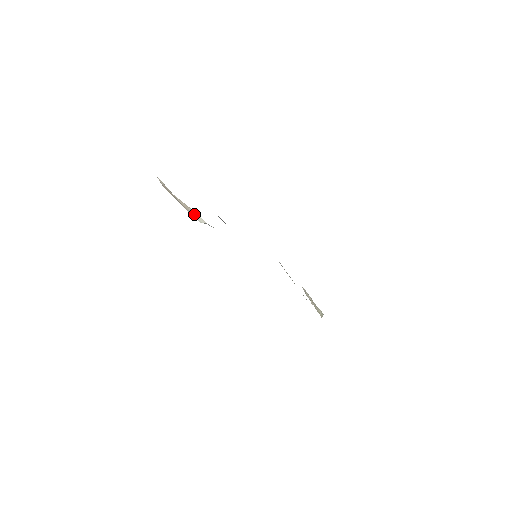
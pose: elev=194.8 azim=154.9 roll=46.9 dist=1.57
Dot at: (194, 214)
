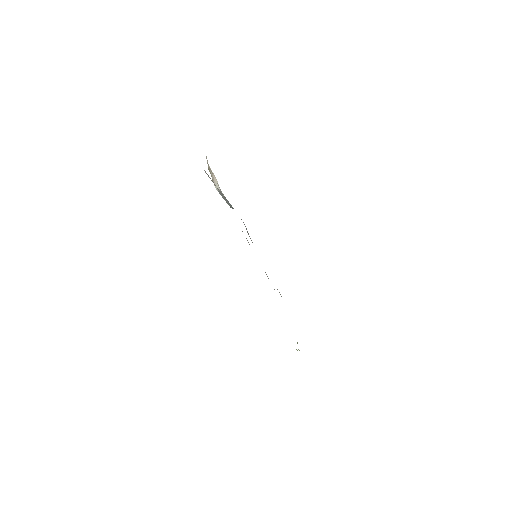
Dot at: (216, 182)
